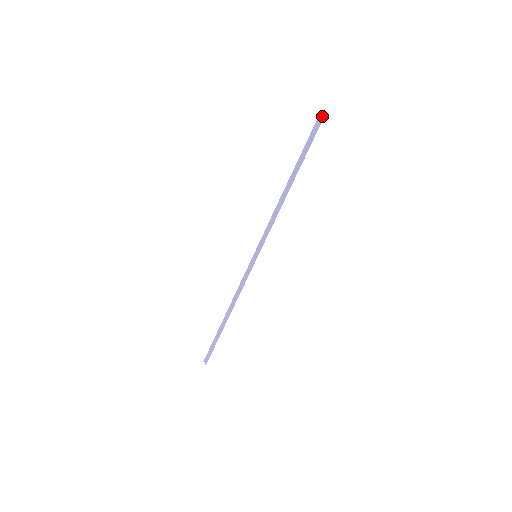
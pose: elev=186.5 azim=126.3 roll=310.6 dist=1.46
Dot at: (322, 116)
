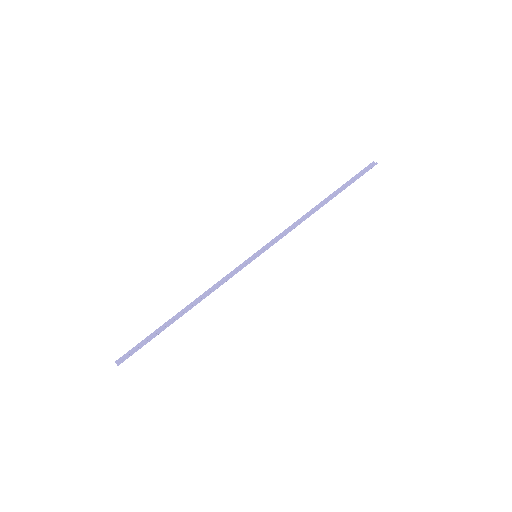
Dot at: (373, 164)
